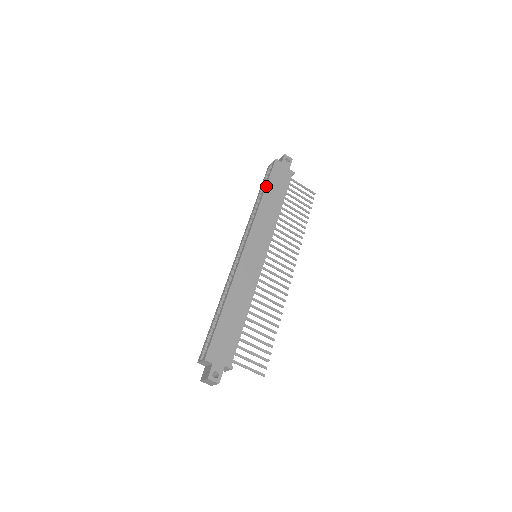
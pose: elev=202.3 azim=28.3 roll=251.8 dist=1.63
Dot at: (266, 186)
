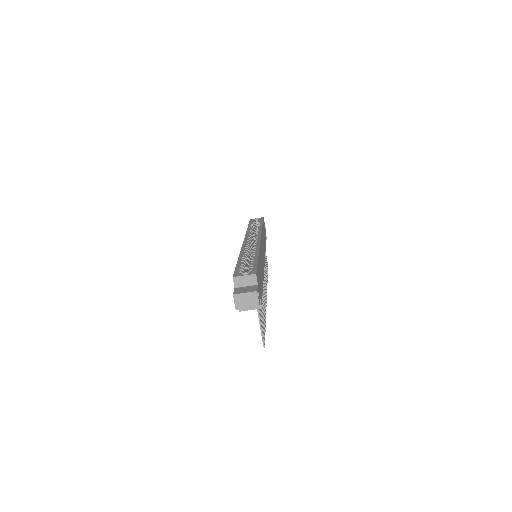
Dot at: occluded
